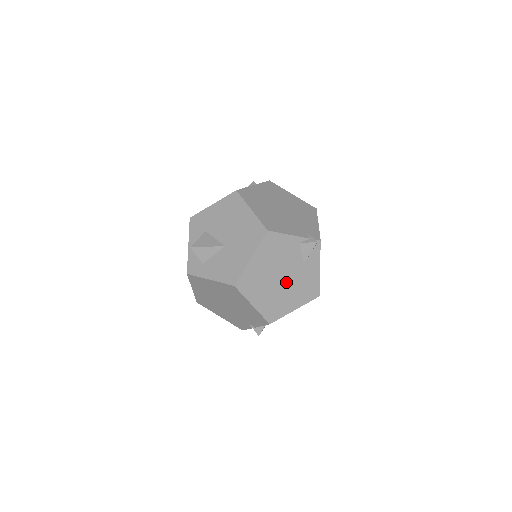
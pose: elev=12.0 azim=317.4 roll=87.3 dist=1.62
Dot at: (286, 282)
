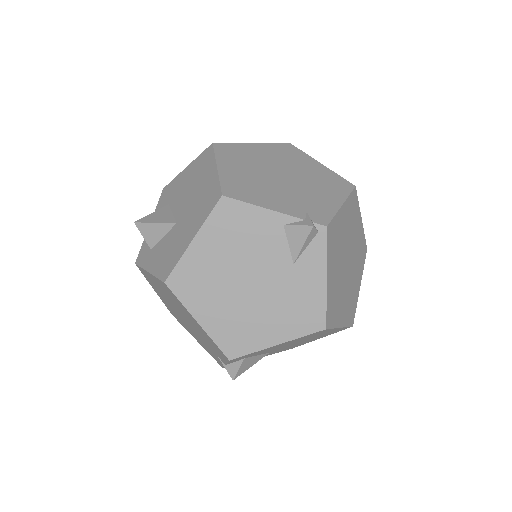
Dot at: (259, 292)
